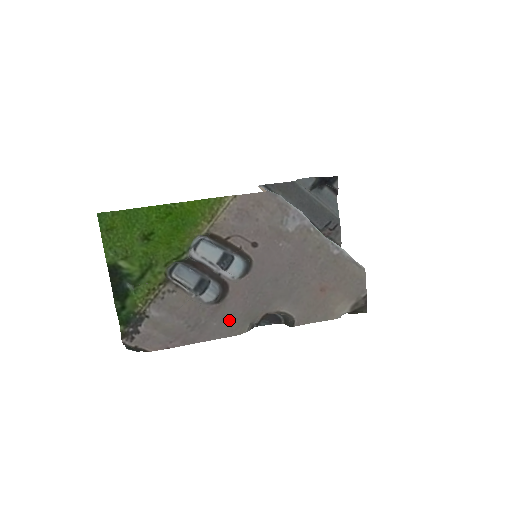
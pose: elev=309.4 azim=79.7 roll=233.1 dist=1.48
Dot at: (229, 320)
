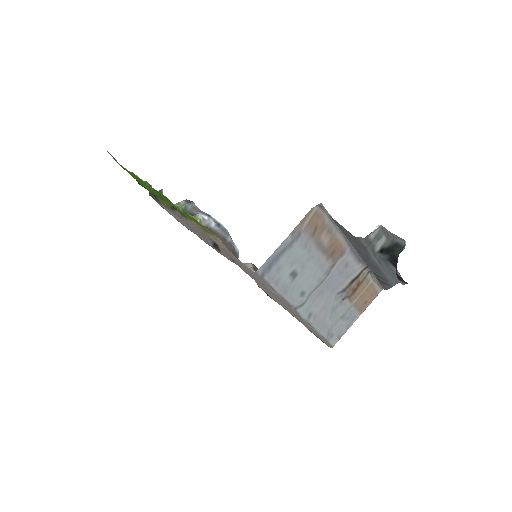
Dot at: occluded
